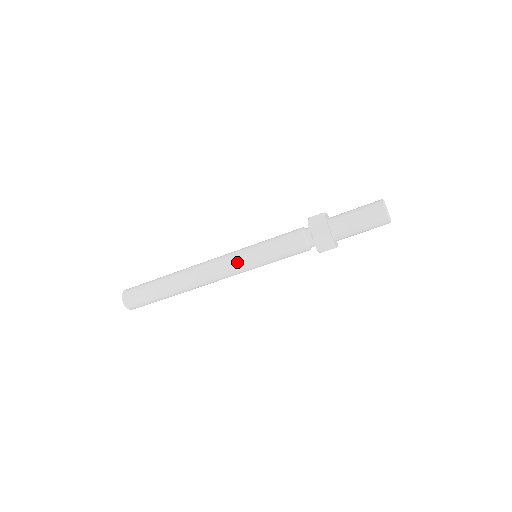
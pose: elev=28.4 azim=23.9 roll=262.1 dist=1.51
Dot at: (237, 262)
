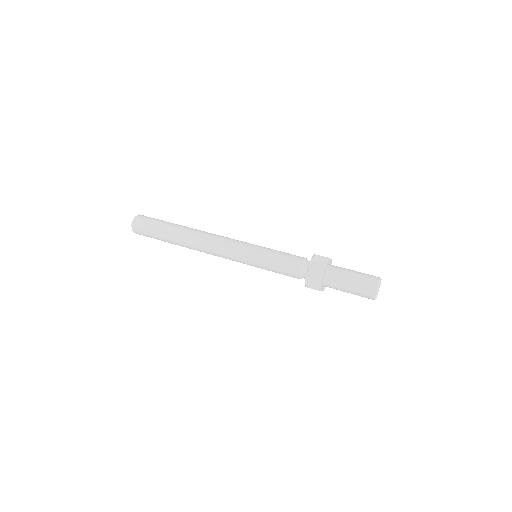
Dot at: (238, 261)
